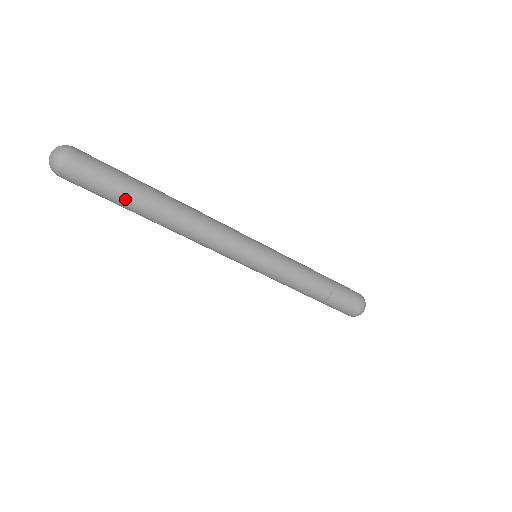
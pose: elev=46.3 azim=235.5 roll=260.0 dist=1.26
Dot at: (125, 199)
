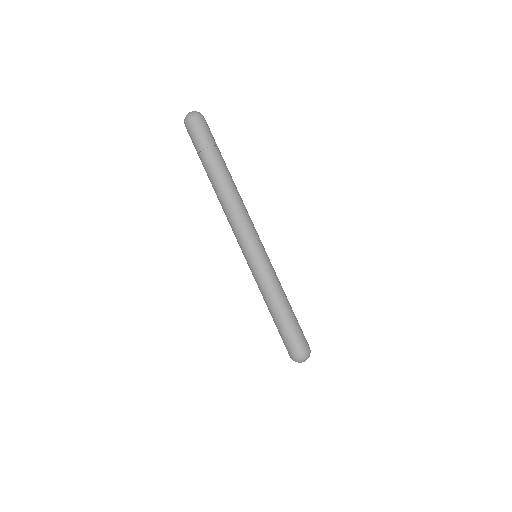
Dot at: (216, 154)
